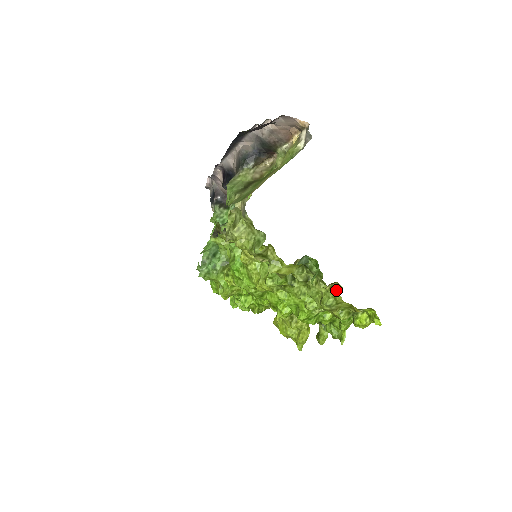
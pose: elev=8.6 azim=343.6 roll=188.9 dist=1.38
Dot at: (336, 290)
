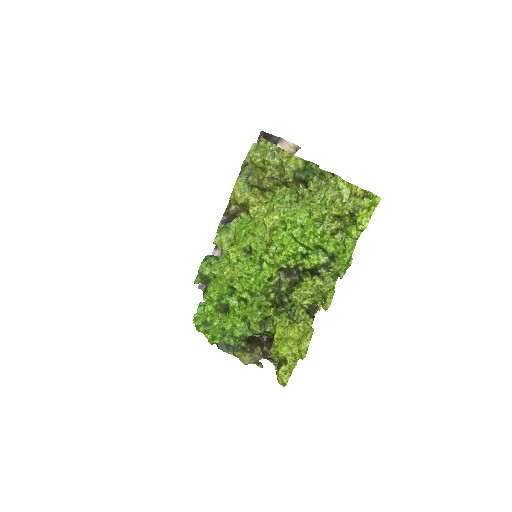
Dot at: (336, 181)
